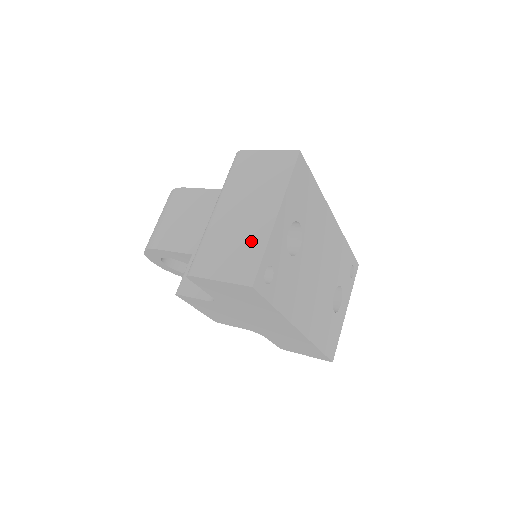
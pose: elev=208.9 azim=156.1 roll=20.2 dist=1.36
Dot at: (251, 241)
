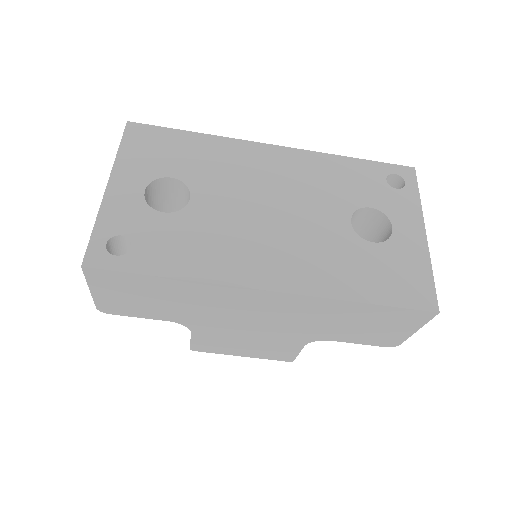
Dot at: occluded
